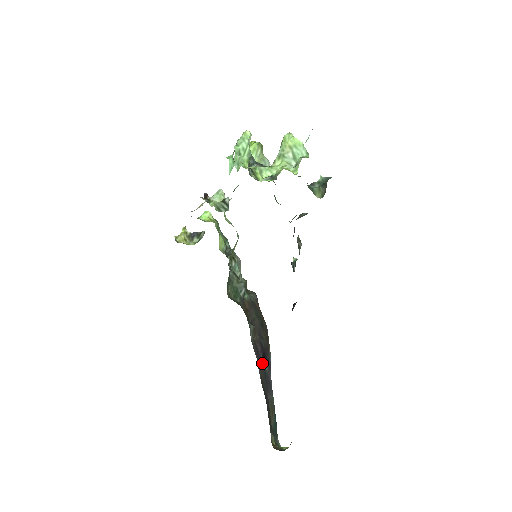
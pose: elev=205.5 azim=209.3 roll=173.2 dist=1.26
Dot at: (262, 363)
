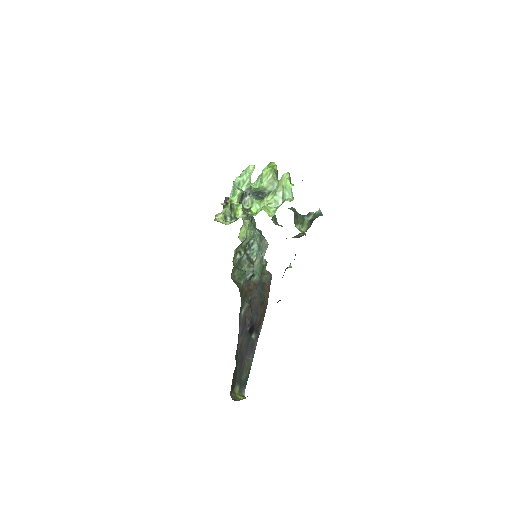
Dot at: (248, 333)
